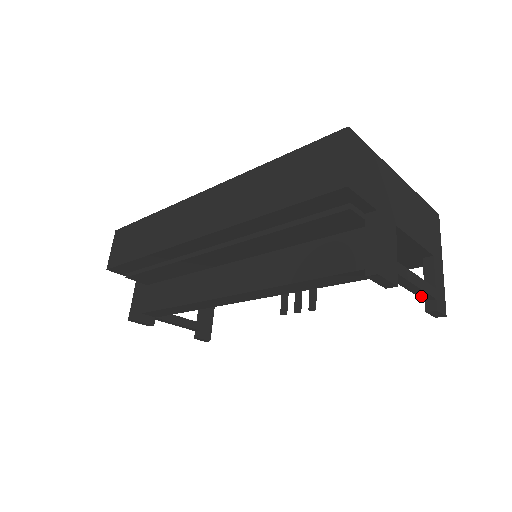
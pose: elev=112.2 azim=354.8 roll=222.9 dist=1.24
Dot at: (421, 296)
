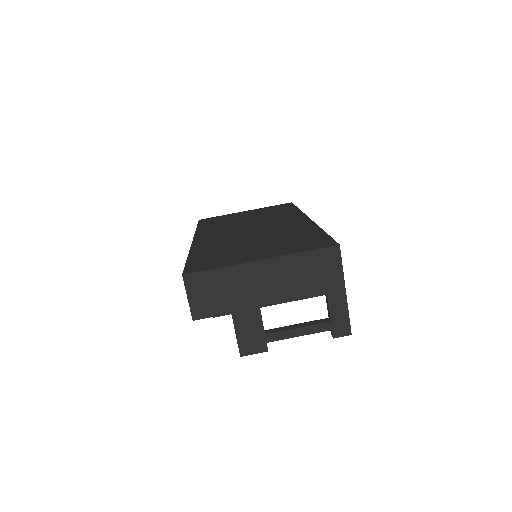
Dot at: occluded
